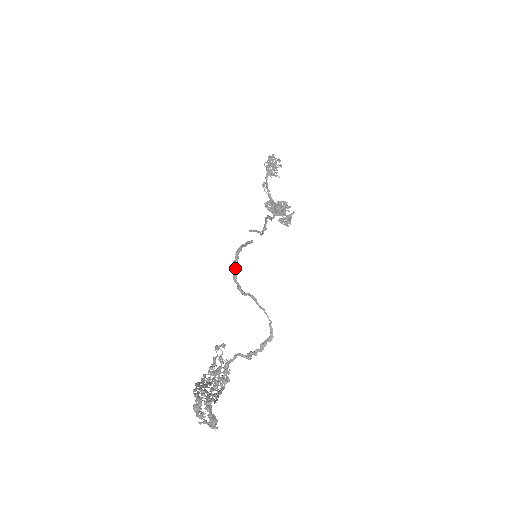
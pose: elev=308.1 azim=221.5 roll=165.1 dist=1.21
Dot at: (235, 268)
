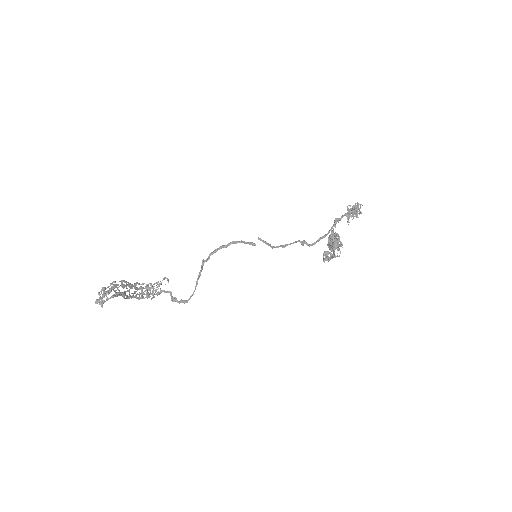
Dot at: (219, 249)
